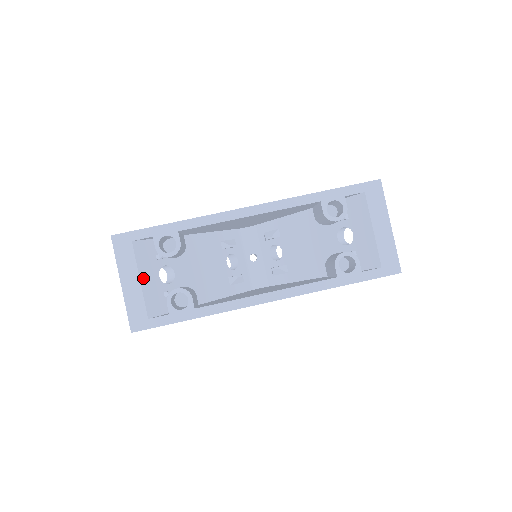
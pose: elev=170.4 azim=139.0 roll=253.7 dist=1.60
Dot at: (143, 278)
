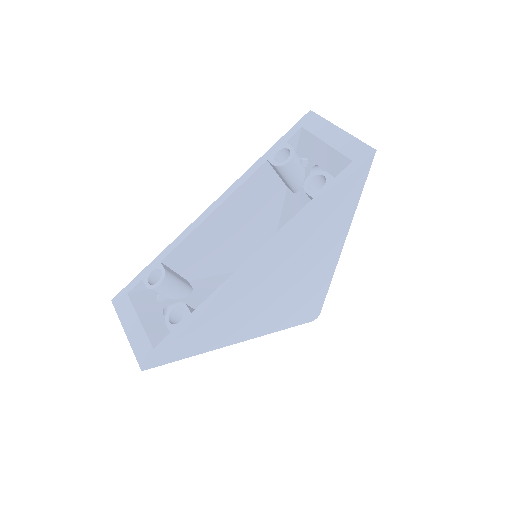
Dot at: (143, 318)
